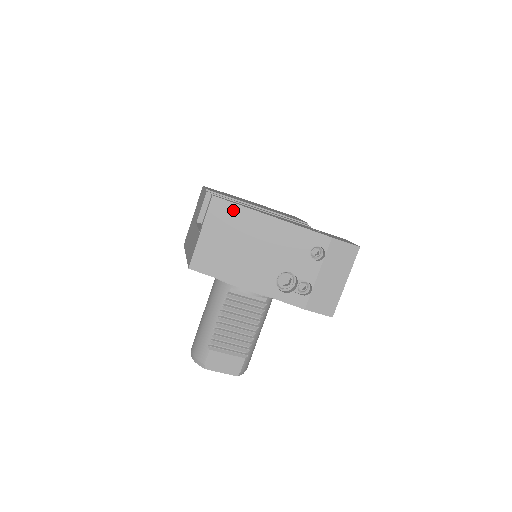
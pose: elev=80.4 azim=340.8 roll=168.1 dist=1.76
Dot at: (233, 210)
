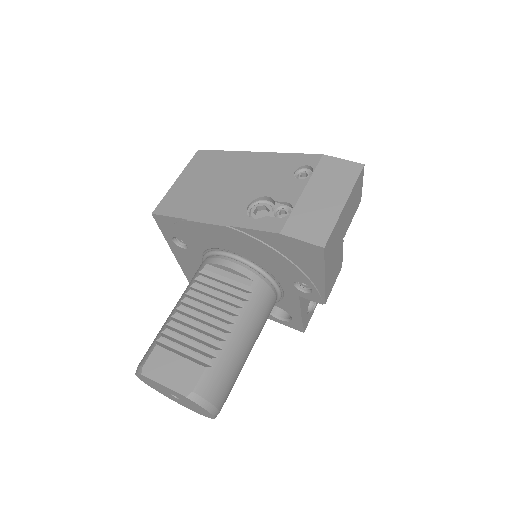
Dot at: (215, 156)
